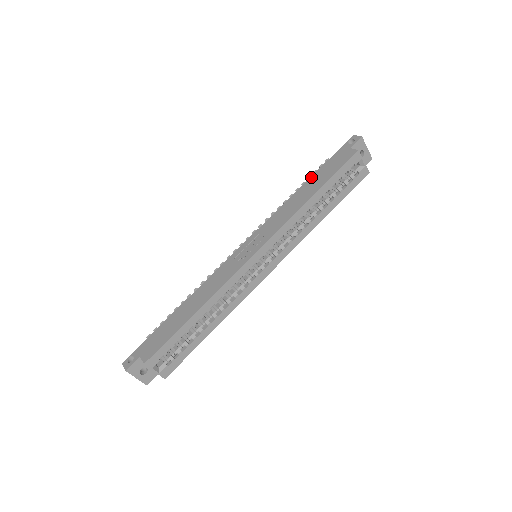
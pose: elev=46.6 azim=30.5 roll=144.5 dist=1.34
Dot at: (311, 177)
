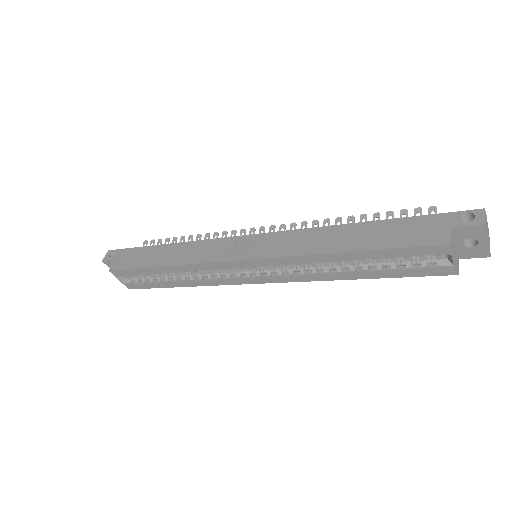
Dot at: (375, 221)
